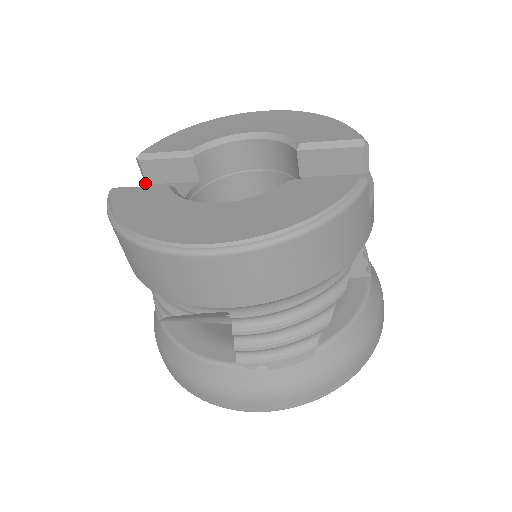
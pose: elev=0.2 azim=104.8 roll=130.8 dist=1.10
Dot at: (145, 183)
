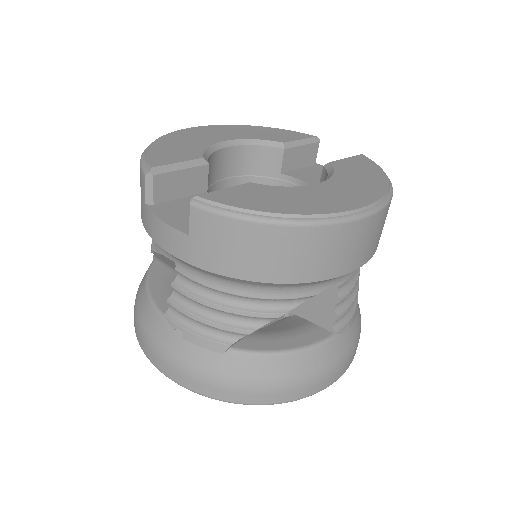
Dot at: (149, 205)
